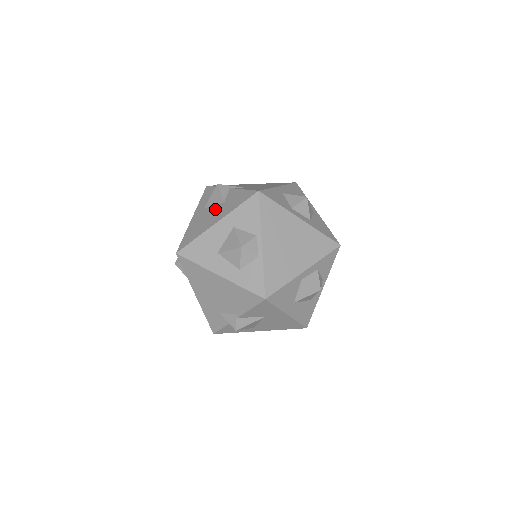
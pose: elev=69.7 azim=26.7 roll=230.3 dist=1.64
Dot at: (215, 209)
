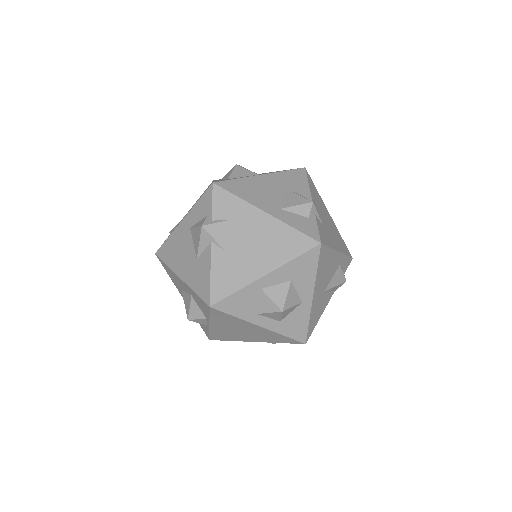
Dot at: (190, 253)
